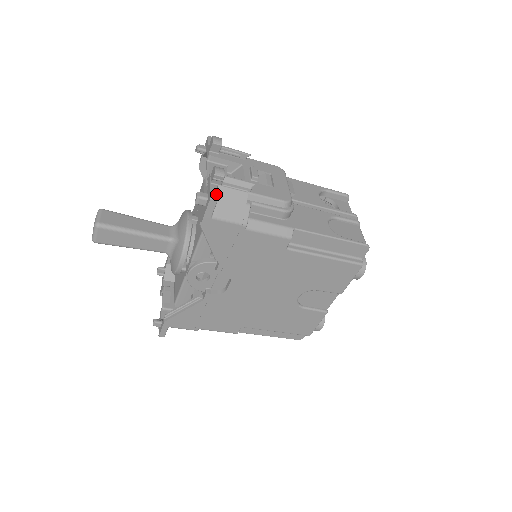
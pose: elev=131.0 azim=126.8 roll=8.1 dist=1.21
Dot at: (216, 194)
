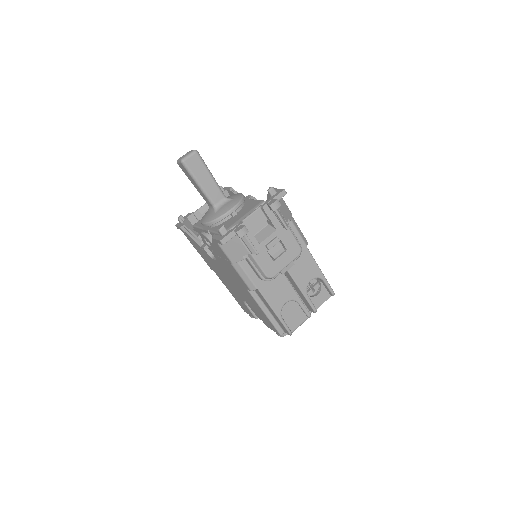
Dot at: (227, 241)
